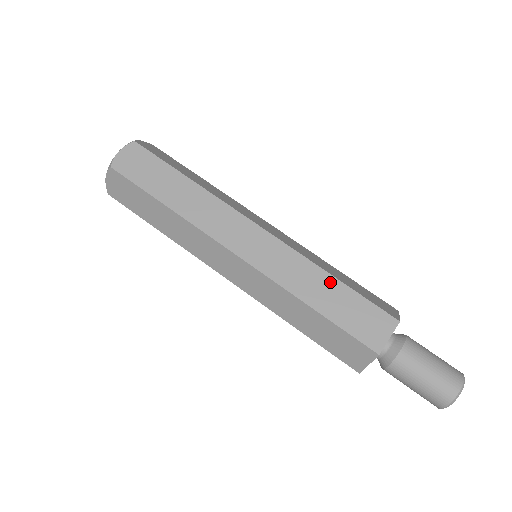
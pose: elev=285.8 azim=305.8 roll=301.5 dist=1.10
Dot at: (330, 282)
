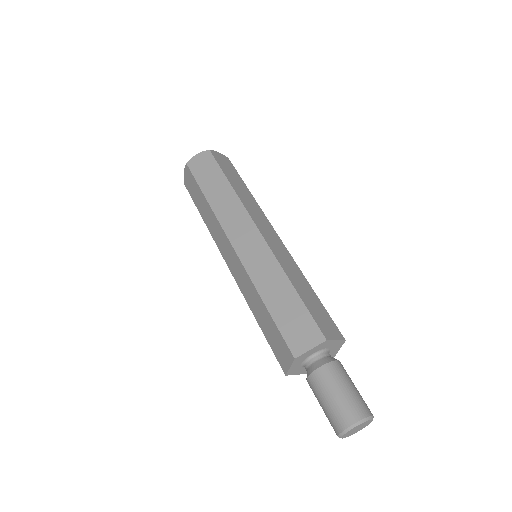
Dot at: (287, 288)
